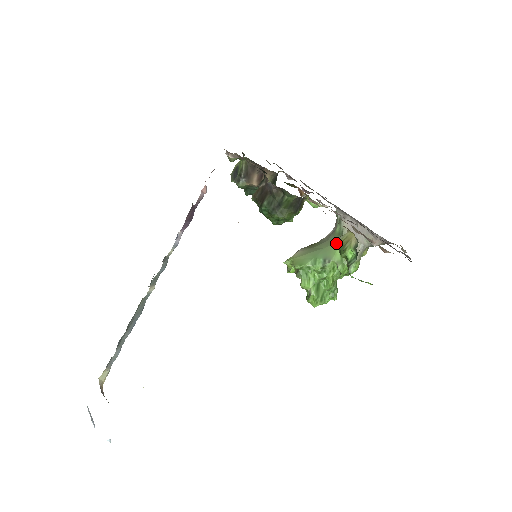
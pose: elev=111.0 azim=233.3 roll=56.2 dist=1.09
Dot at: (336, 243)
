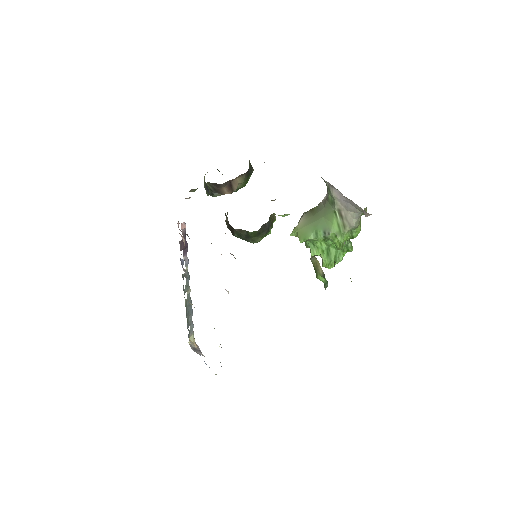
Dot at: (331, 213)
